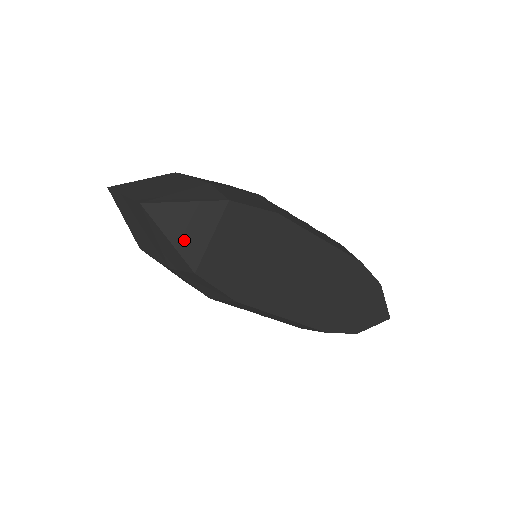
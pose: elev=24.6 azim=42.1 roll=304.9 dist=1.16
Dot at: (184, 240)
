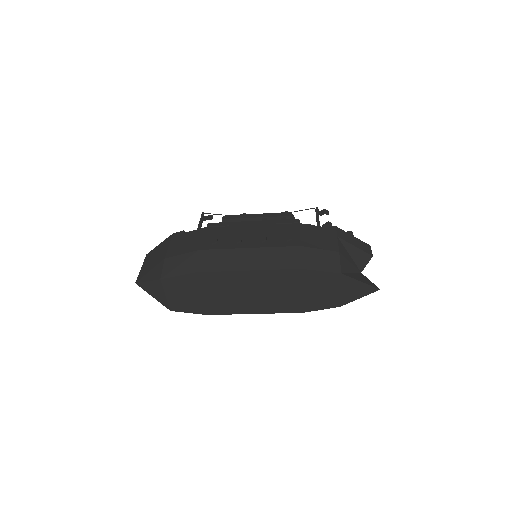
Dot at: (158, 297)
